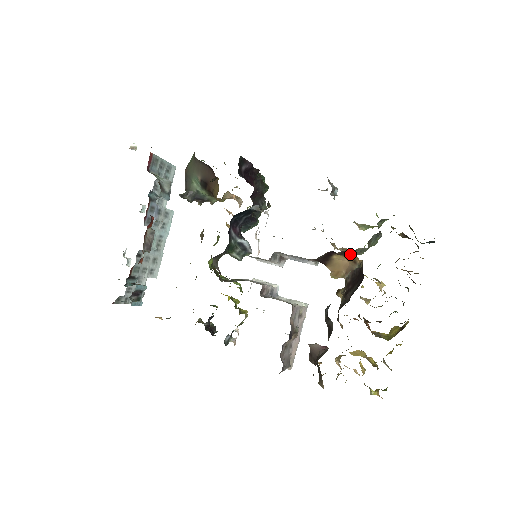
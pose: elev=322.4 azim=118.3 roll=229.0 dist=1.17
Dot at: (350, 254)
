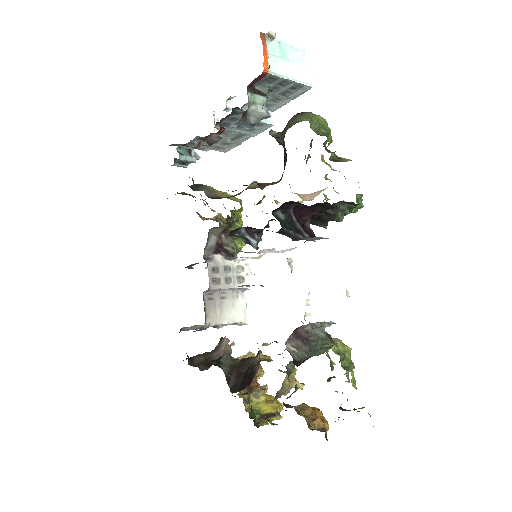
Dot at: occluded
